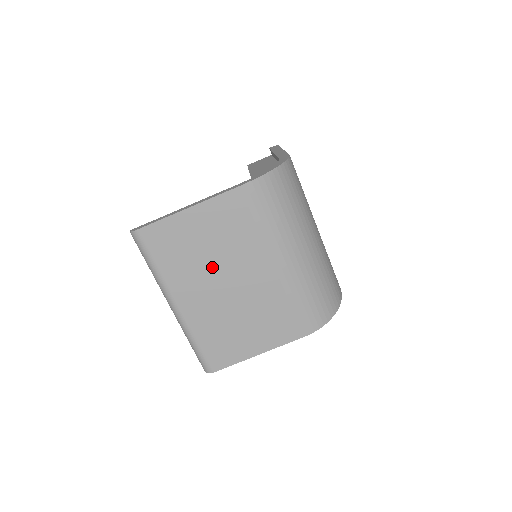
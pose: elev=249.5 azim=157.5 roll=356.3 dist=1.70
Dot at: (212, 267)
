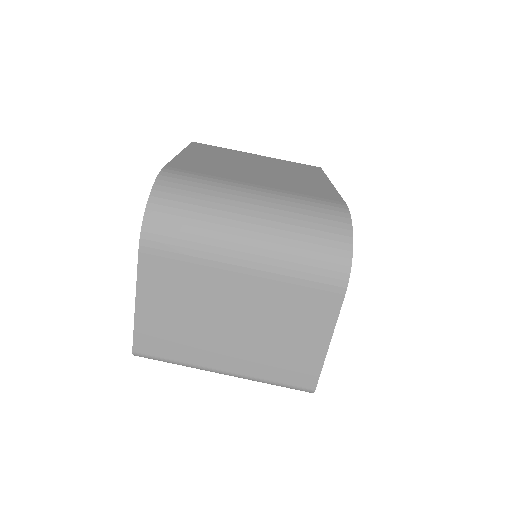
Dot at: (205, 323)
